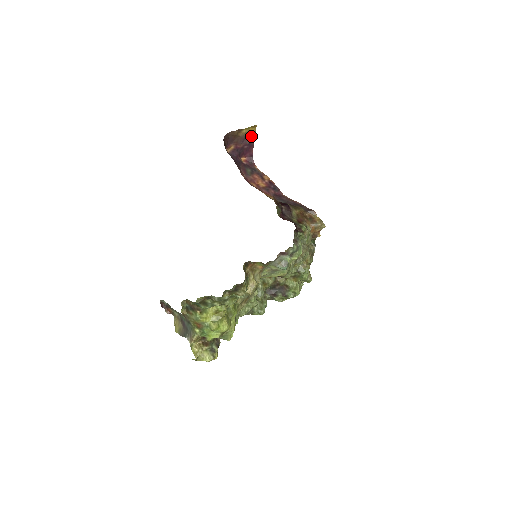
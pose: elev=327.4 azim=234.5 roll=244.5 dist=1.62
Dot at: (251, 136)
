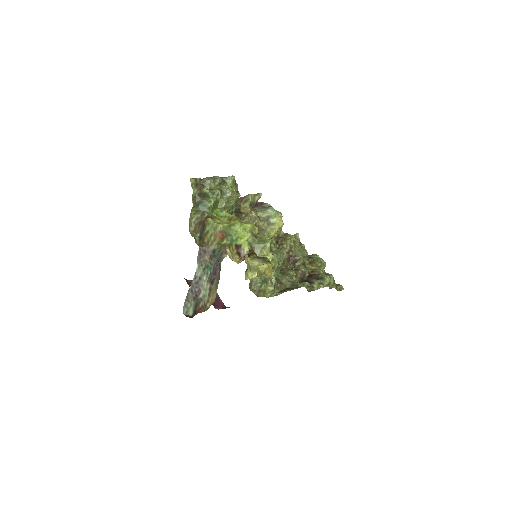
Dot at: occluded
